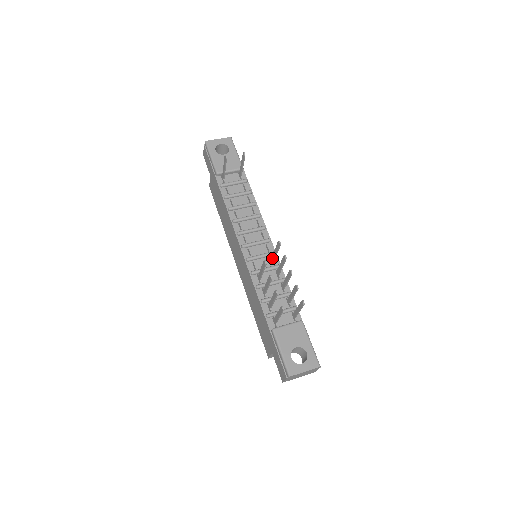
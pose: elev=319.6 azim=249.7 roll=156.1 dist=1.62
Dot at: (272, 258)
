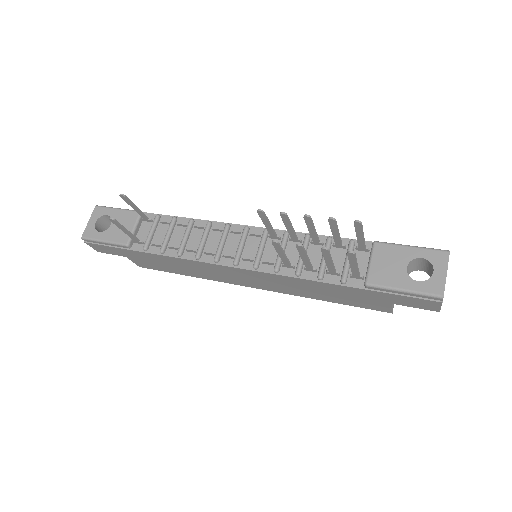
Dot at: (271, 236)
